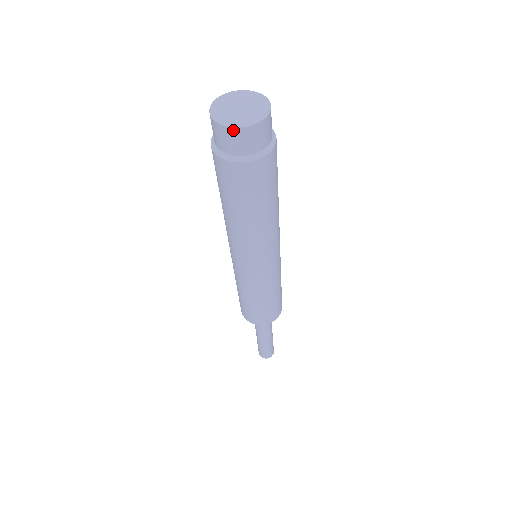
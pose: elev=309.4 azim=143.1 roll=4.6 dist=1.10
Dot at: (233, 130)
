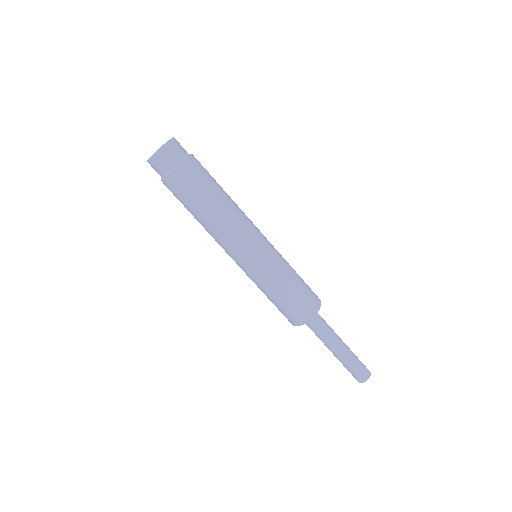
Dot at: (149, 162)
